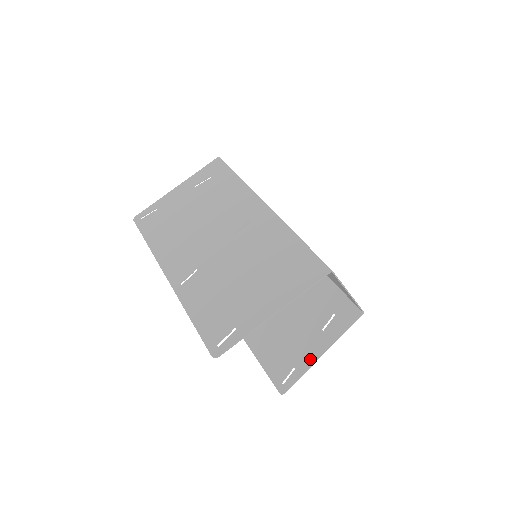
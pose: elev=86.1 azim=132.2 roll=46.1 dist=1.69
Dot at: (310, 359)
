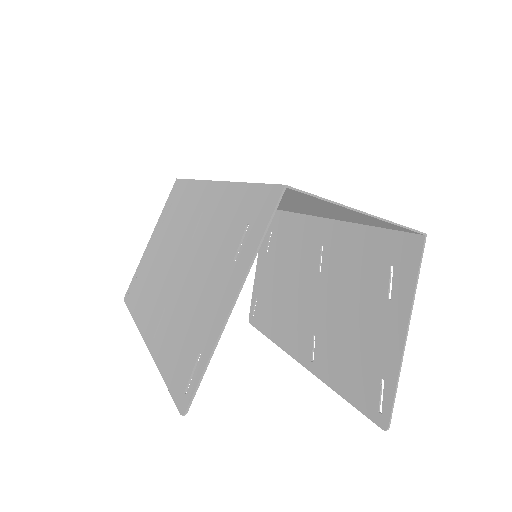
Dot at: (394, 352)
